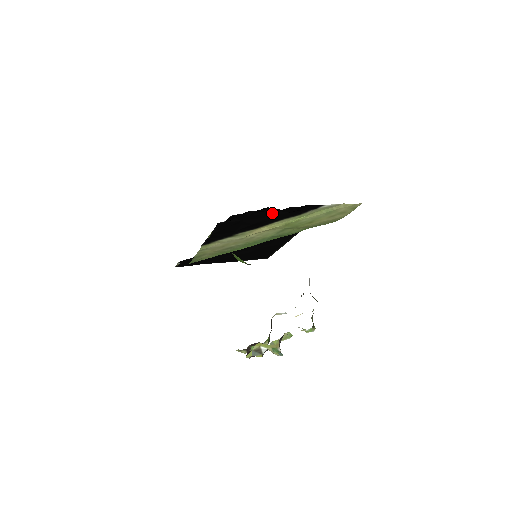
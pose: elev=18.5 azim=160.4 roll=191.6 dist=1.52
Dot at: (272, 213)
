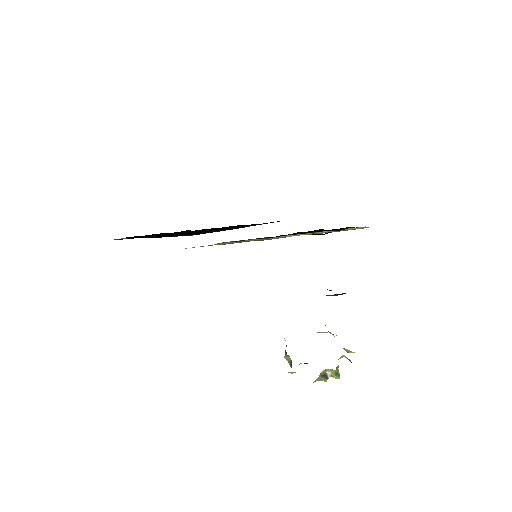
Dot at: occluded
